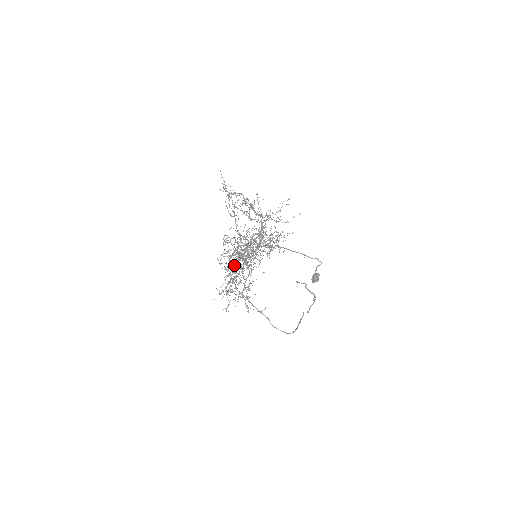
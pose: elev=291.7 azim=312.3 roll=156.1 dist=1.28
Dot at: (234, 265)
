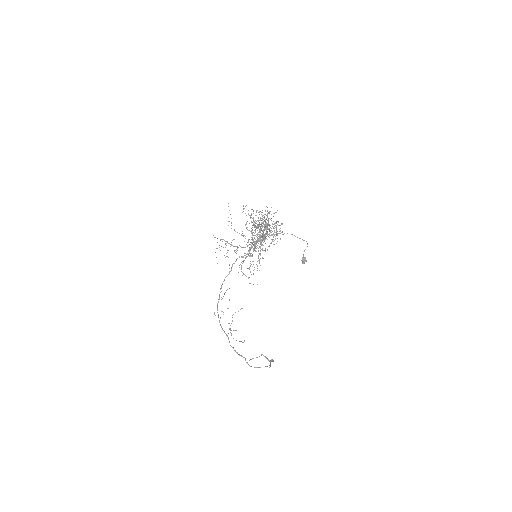
Dot at: occluded
